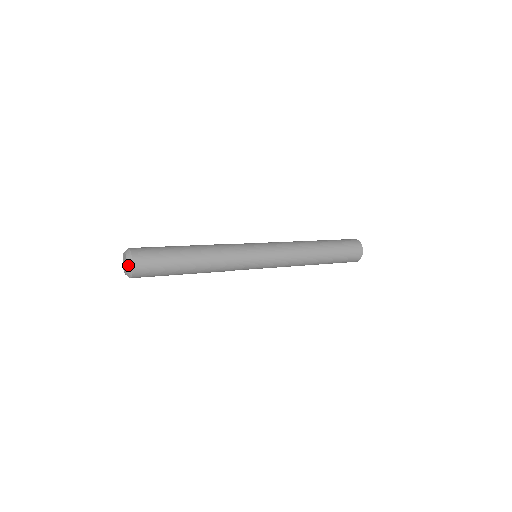
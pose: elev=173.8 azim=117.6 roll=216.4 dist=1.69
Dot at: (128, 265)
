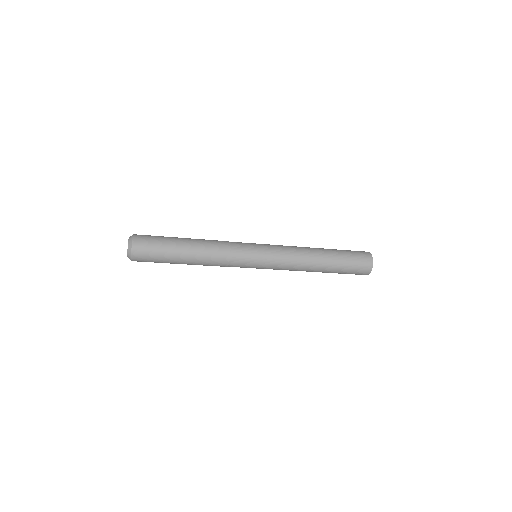
Dot at: (128, 252)
